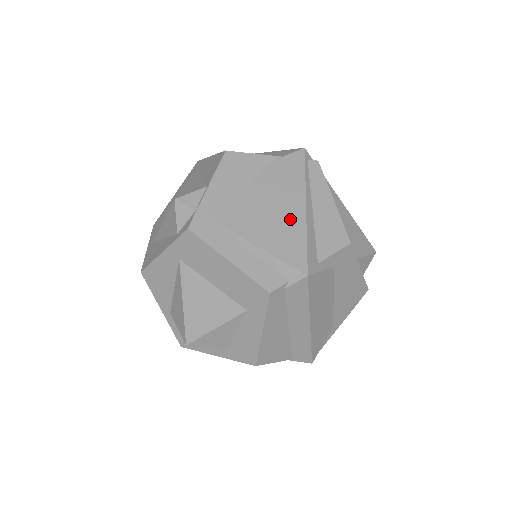
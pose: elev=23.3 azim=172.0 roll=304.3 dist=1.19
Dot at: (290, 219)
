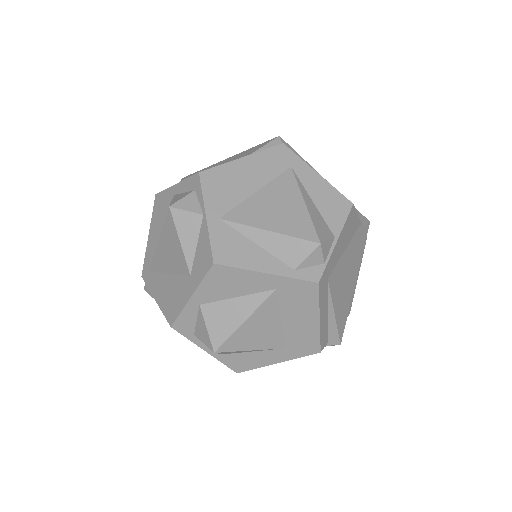
Dot at: (349, 291)
